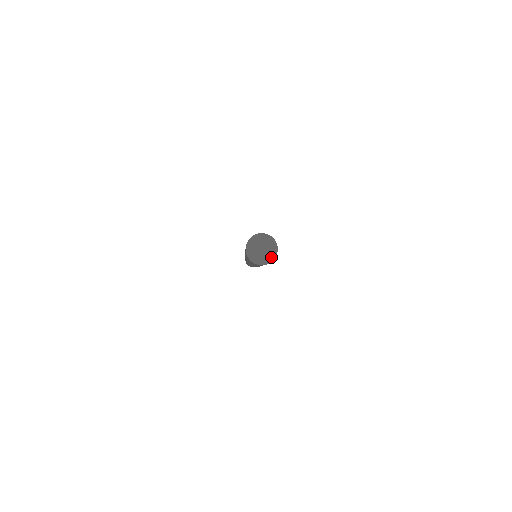
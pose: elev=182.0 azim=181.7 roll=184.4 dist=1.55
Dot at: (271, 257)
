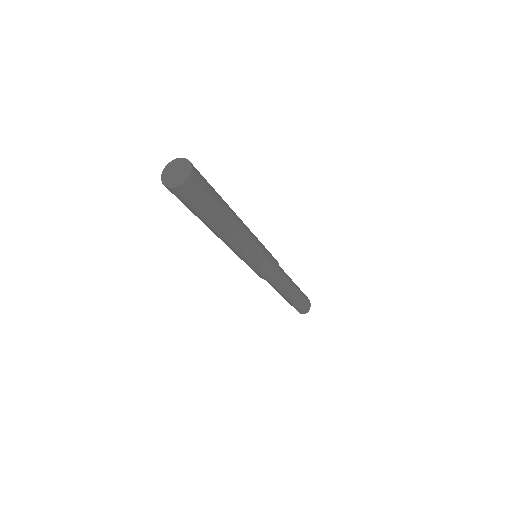
Dot at: (182, 180)
